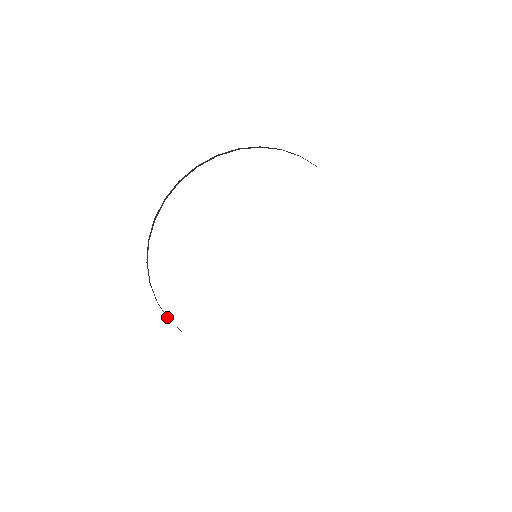
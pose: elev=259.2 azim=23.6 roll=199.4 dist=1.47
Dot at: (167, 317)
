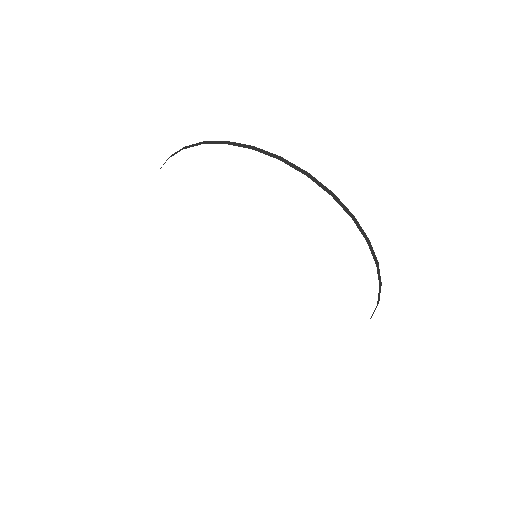
Dot at: occluded
